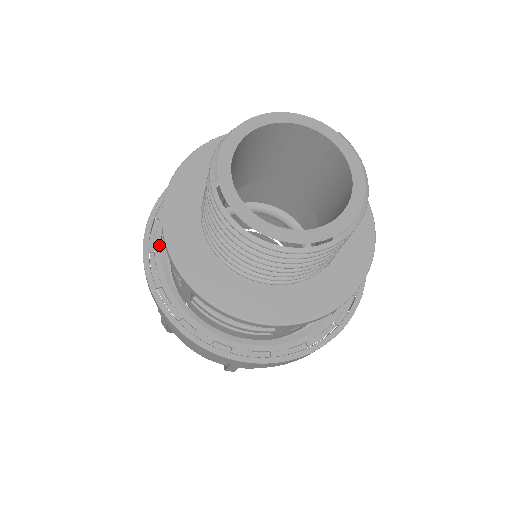
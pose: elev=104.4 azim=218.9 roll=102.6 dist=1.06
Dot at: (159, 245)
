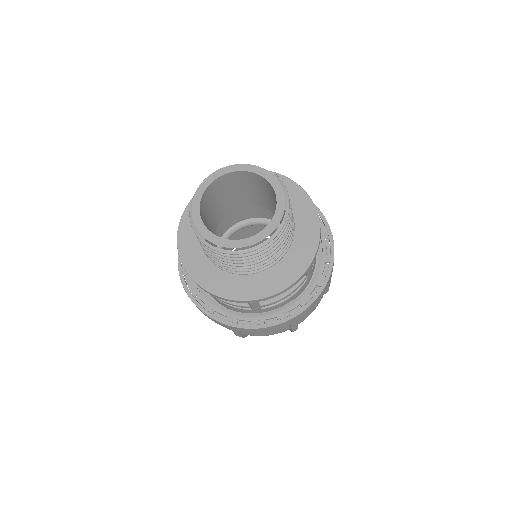
Dot at: occluded
